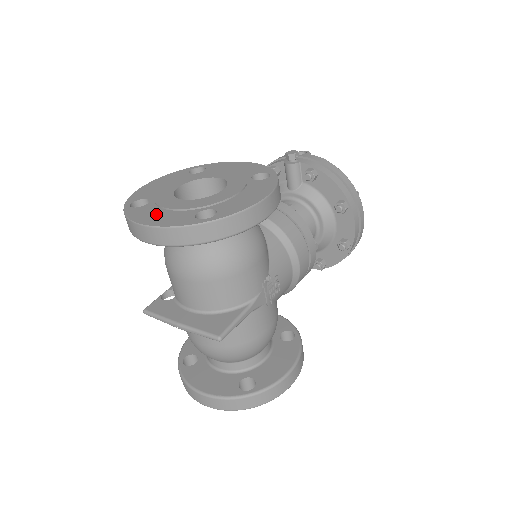
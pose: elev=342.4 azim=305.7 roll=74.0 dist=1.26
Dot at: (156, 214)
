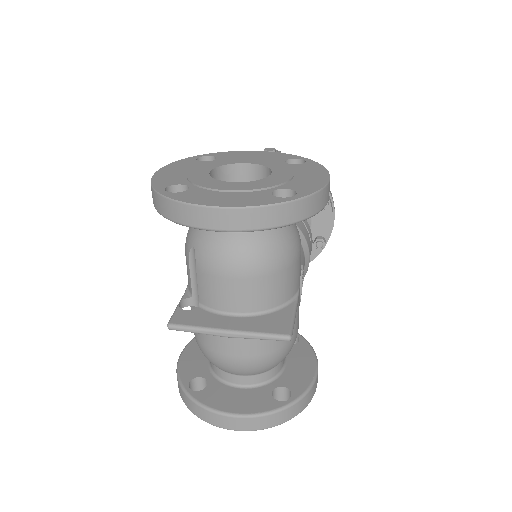
Dot at: (219, 196)
